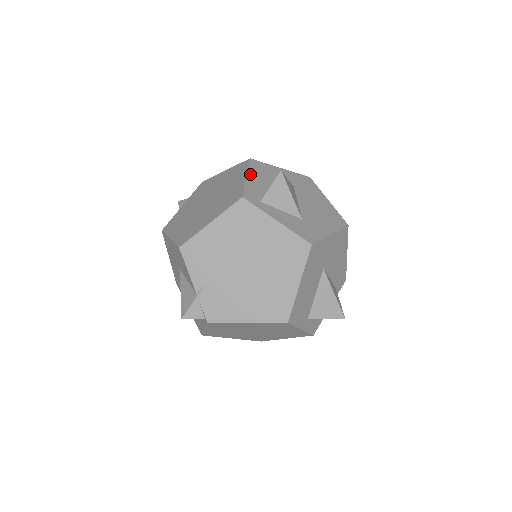
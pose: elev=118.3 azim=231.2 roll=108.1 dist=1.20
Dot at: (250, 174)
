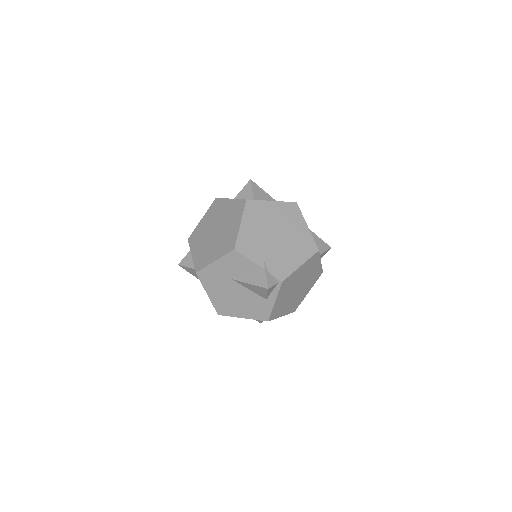
Dot at: occluded
